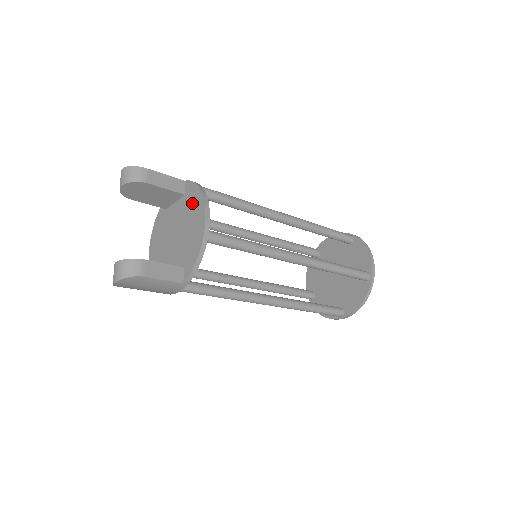
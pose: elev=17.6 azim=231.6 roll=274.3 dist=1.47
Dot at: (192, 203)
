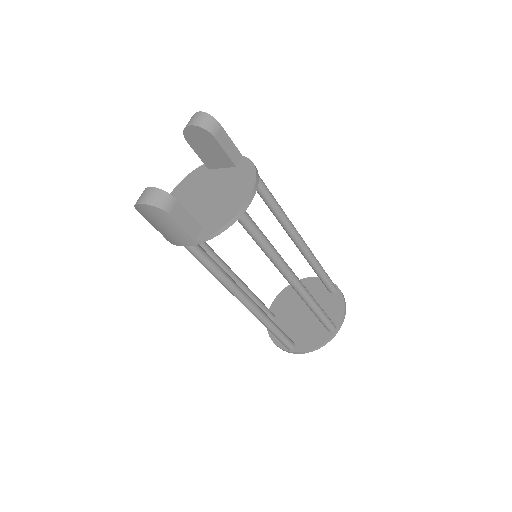
Dot at: (241, 178)
